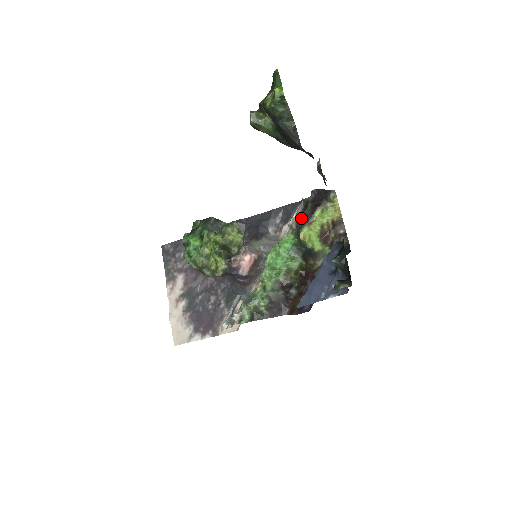
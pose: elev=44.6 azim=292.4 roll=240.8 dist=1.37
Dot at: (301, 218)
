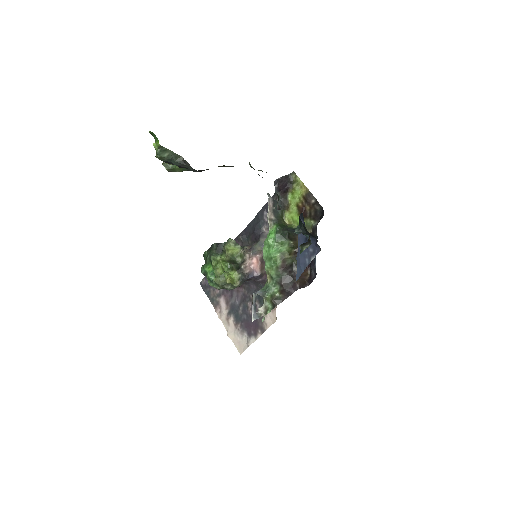
Dot at: (279, 208)
